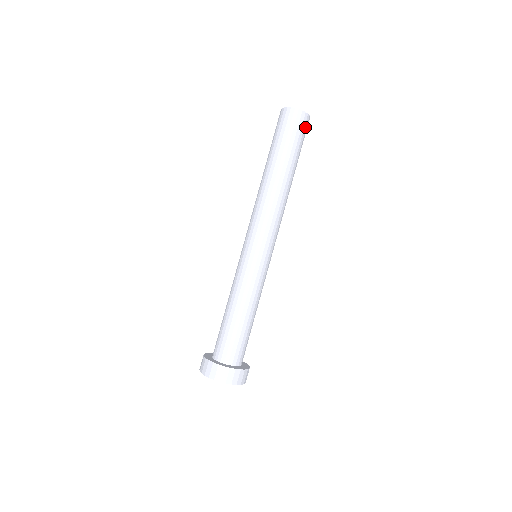
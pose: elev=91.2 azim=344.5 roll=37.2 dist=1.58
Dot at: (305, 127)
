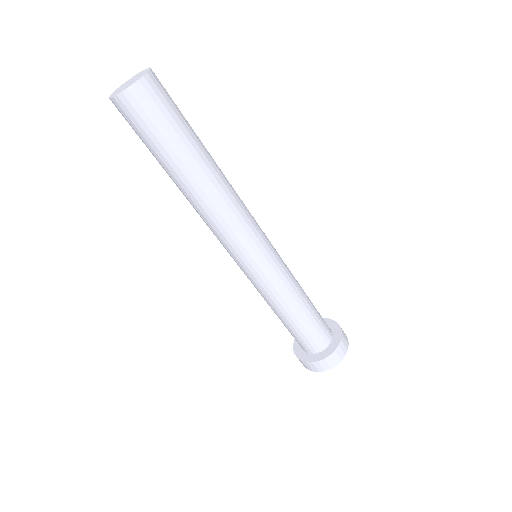
Dot at: (144, 106)
